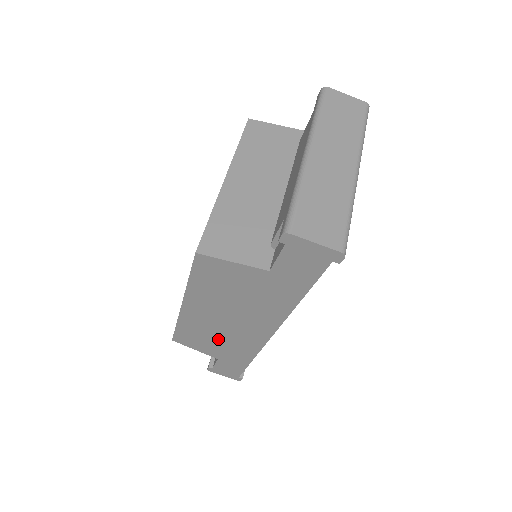
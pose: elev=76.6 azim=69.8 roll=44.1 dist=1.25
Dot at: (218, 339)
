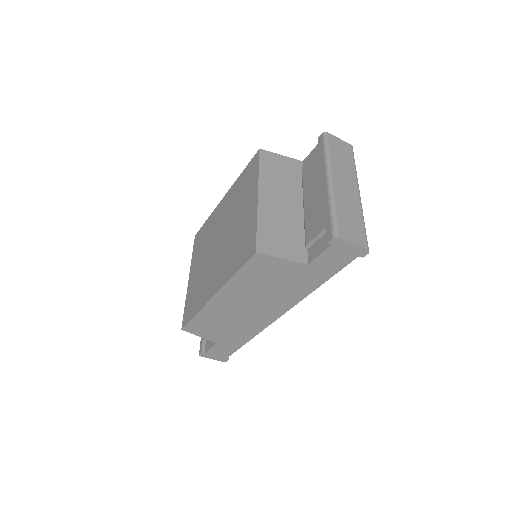
Dot at: (229, 324)
